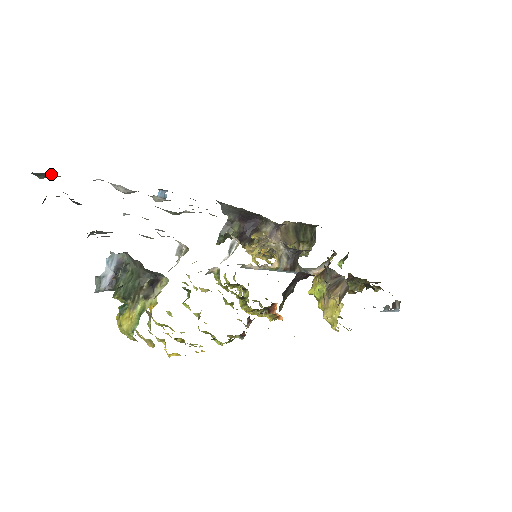
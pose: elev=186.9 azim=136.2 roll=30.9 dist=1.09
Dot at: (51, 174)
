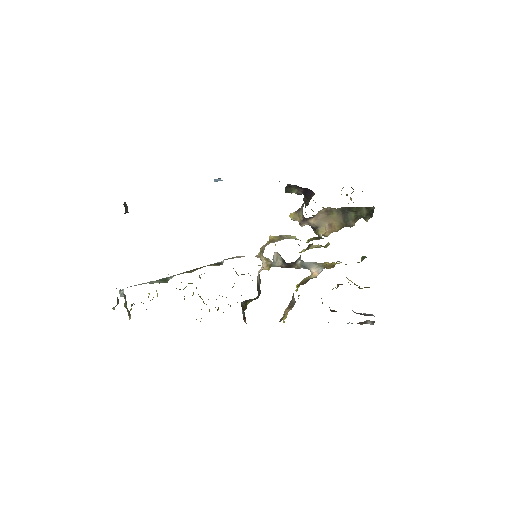
Dot at: occluded
